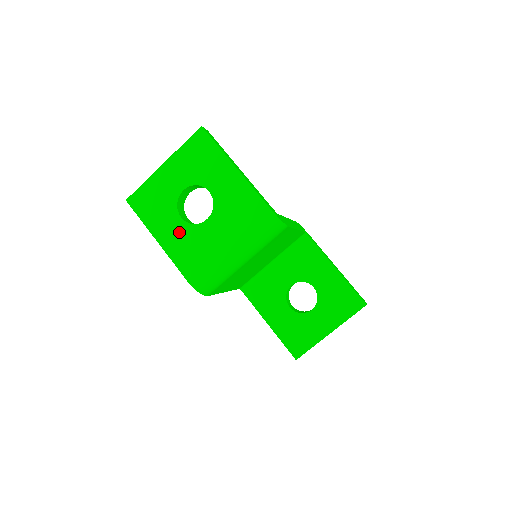
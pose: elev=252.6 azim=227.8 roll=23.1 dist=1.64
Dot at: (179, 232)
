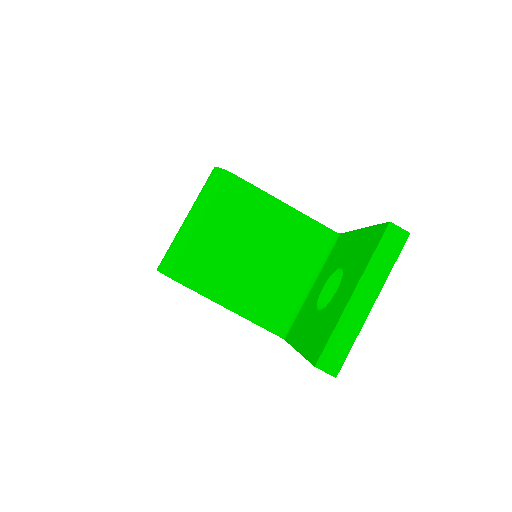
Dot at: occluded
